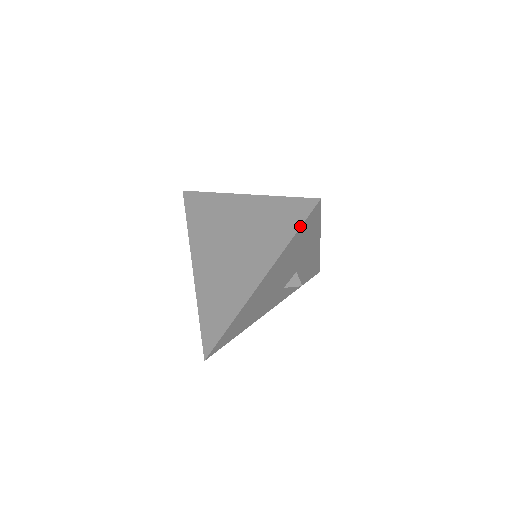
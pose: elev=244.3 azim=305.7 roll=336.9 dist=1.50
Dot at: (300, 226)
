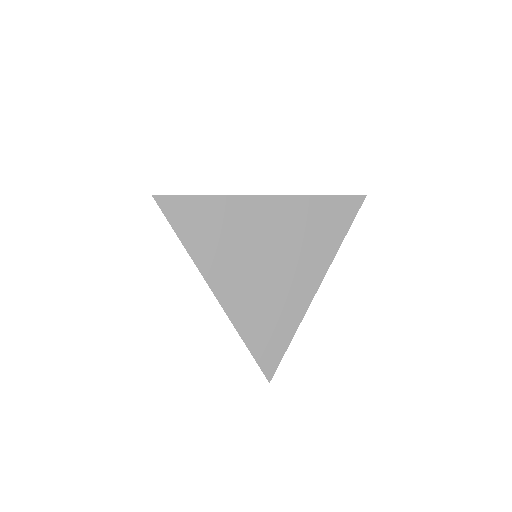
Dot at: (352, 222)
